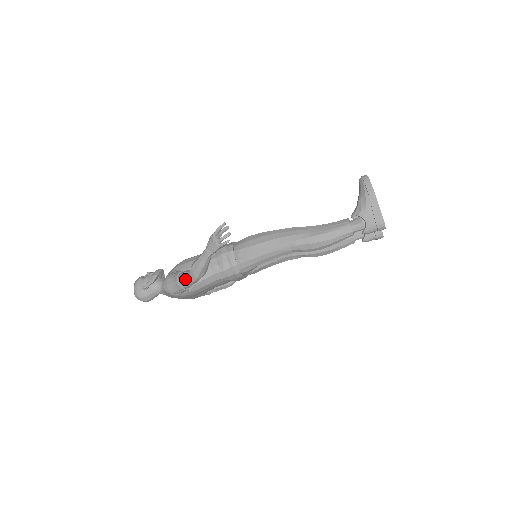
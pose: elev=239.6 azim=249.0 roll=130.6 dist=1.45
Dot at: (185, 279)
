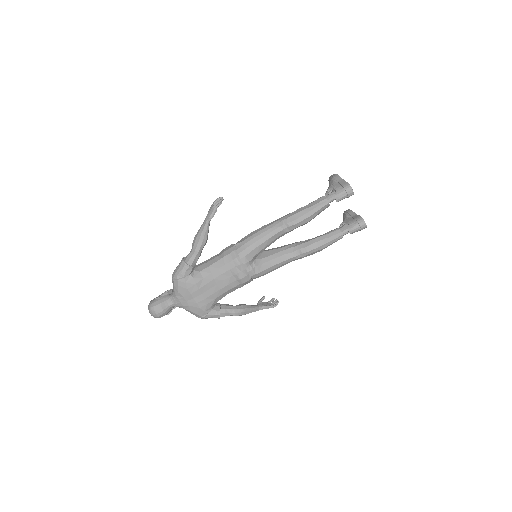
Dot at: (189, 254)
